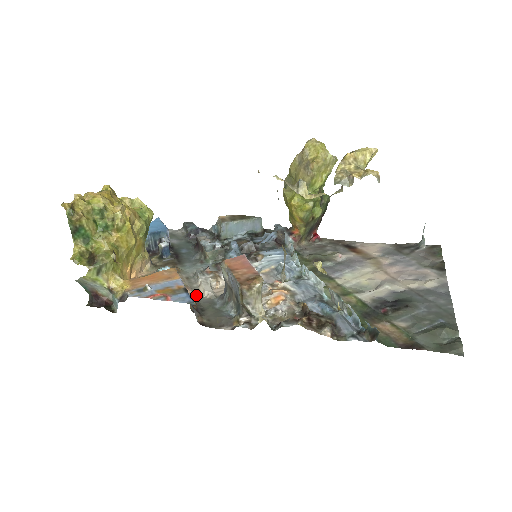
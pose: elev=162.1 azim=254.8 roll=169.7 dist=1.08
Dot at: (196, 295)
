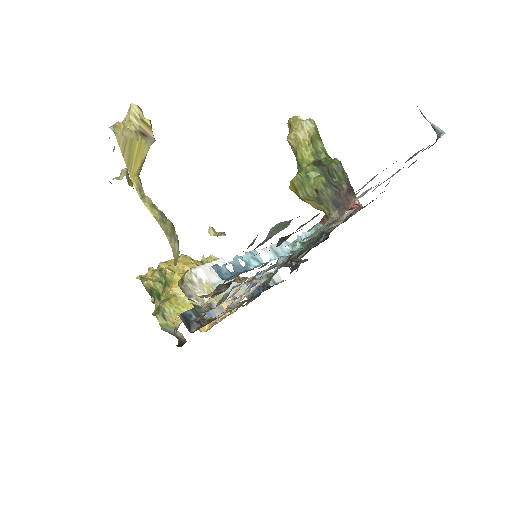
Dot at: occluded
